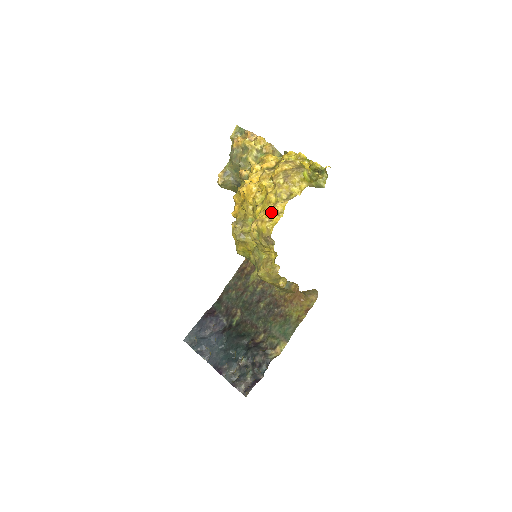
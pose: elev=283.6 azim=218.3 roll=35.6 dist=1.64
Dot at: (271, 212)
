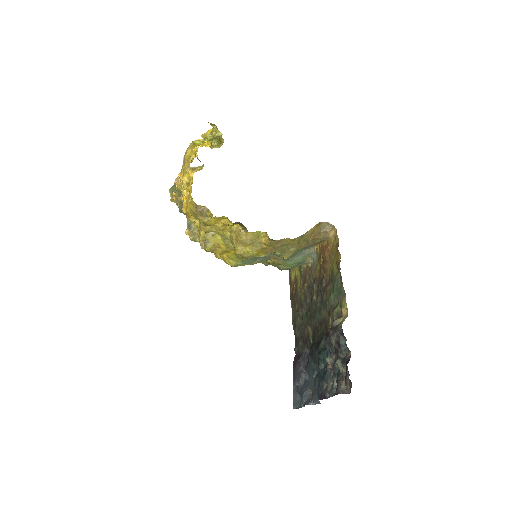
Dot at: (187, 191)
